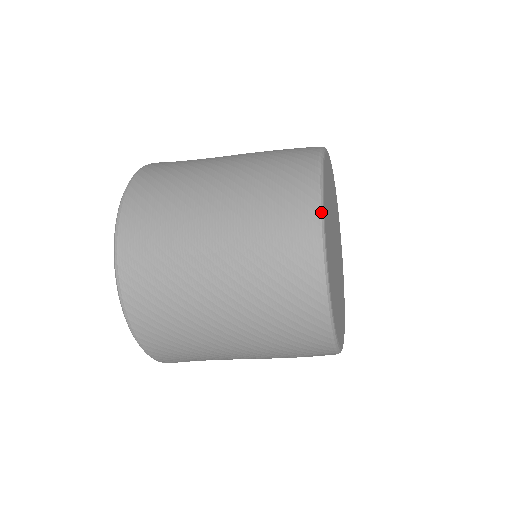
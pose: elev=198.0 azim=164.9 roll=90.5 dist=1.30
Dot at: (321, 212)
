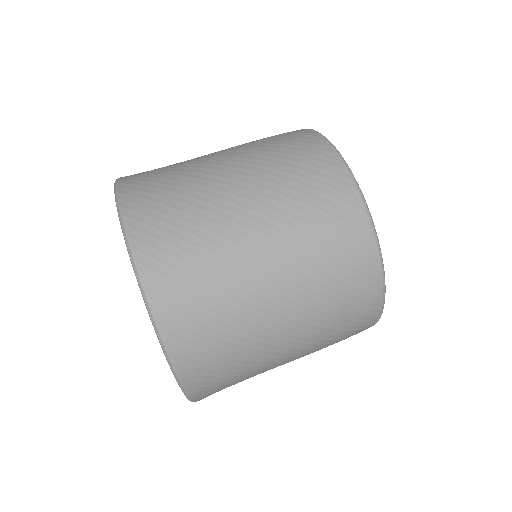
Dot at: occluded
